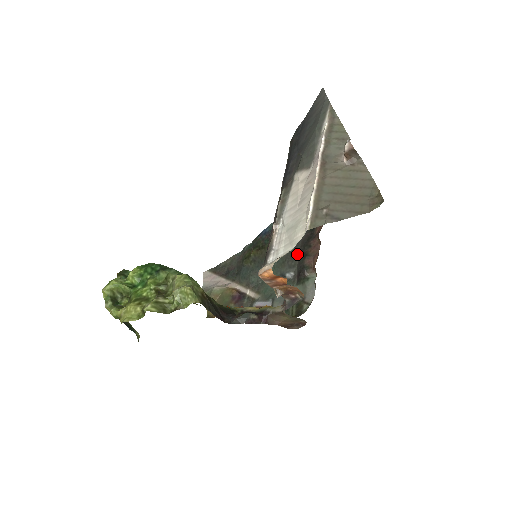
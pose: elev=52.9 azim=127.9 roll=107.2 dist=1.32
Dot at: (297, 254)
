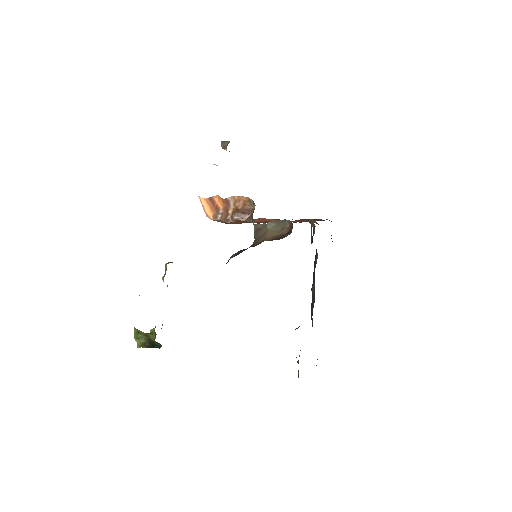
Dot at: occluded
